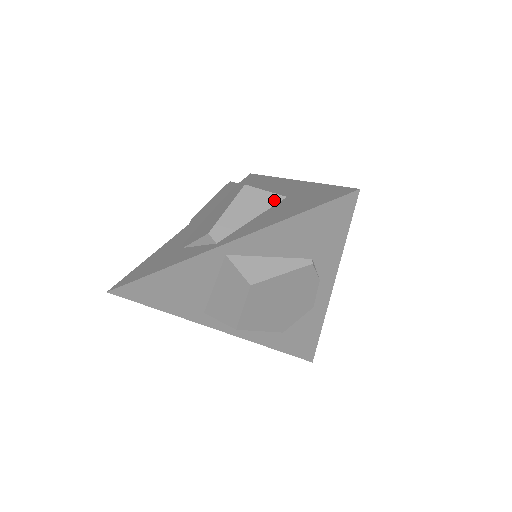
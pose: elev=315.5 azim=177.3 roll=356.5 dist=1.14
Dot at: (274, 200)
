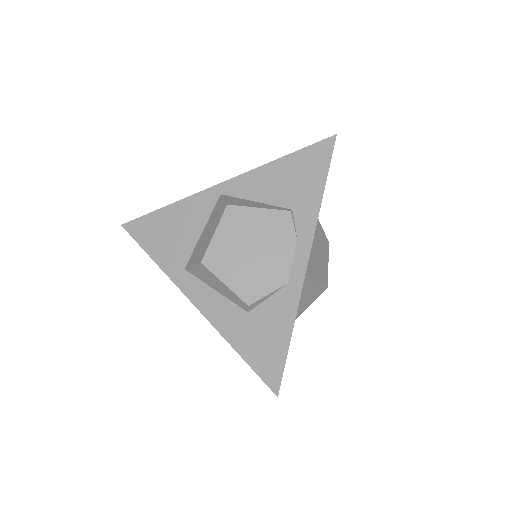
Dot at: occluded
